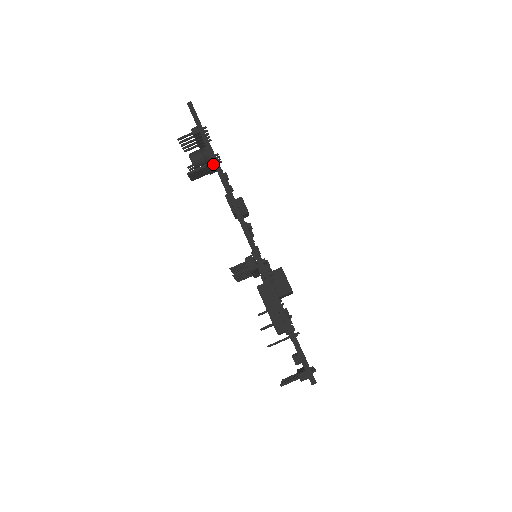
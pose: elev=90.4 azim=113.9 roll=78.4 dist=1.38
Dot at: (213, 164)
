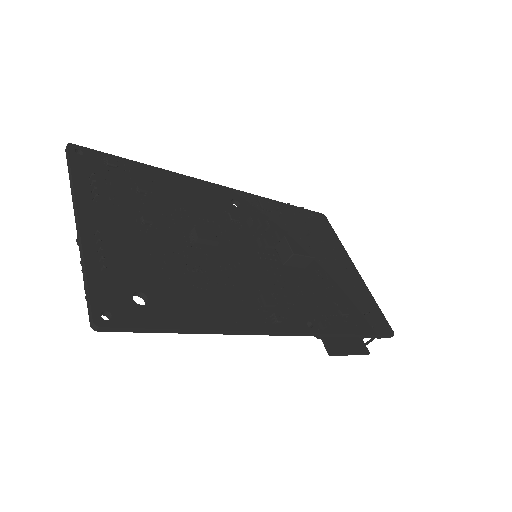
Dot at: occluded
